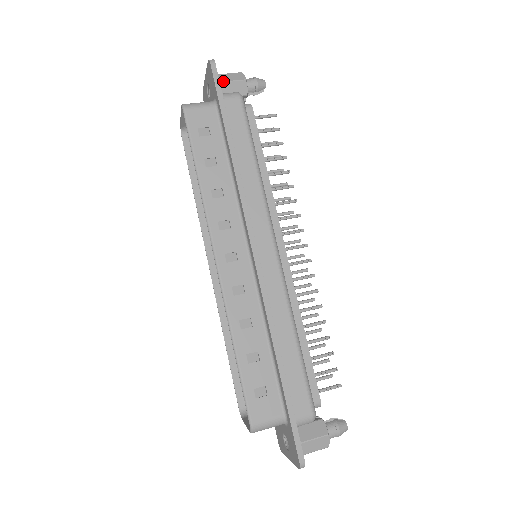
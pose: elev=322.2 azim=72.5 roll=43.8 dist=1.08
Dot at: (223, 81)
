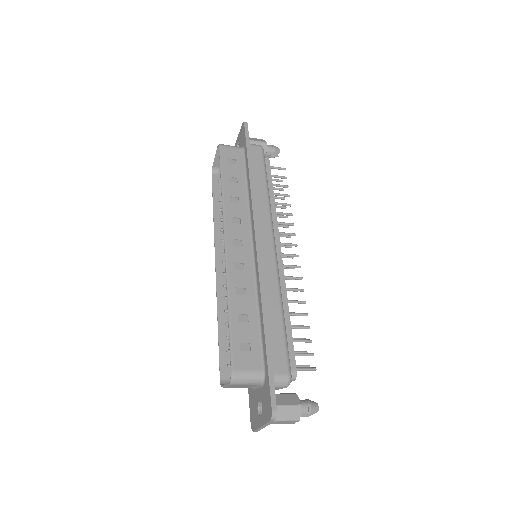
Dot at: (250, 140)
